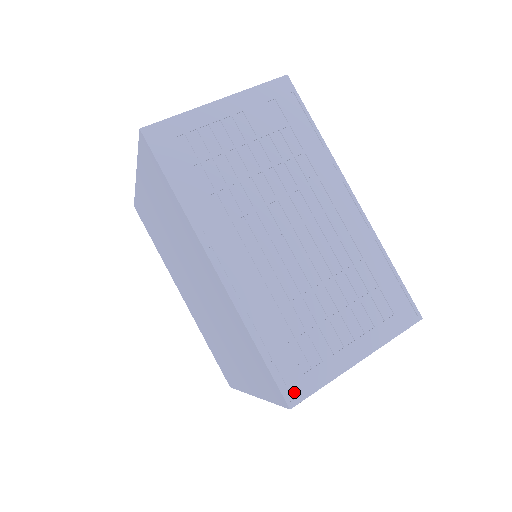
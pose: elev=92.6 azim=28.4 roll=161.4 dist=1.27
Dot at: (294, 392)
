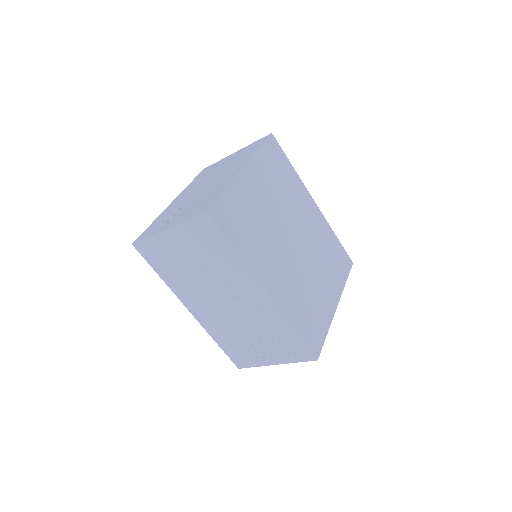
Dot at: (239, 364)
